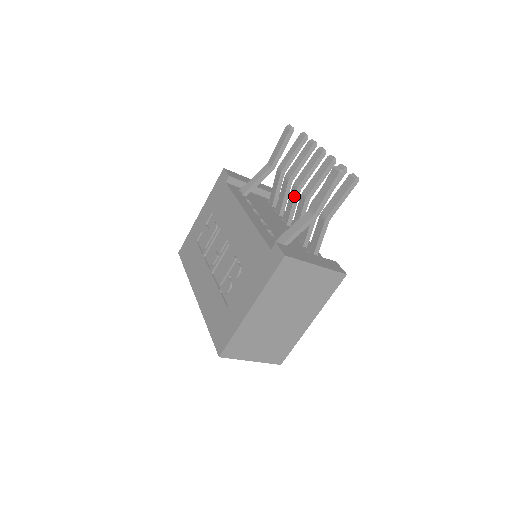
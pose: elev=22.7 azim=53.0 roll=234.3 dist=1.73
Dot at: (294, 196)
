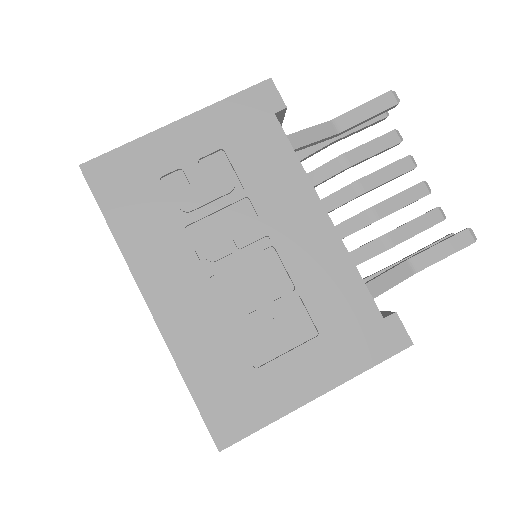
Dot at: (350, 199)
